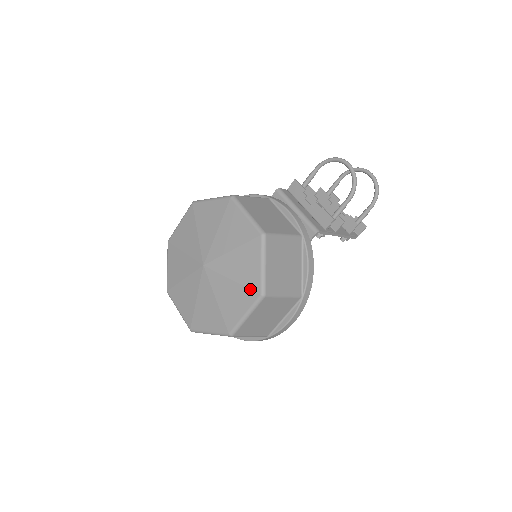
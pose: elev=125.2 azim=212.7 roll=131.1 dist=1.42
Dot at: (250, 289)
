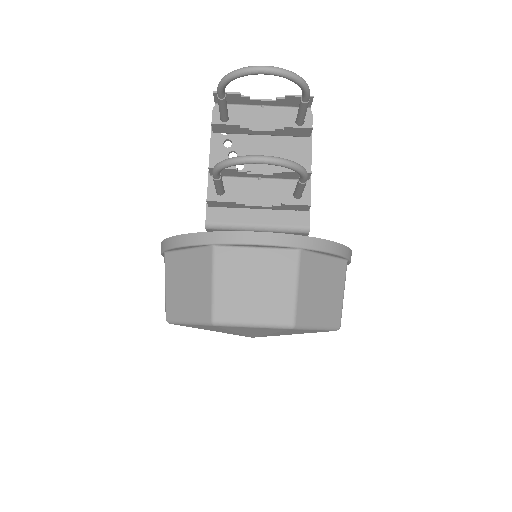
Dot at: occluded
